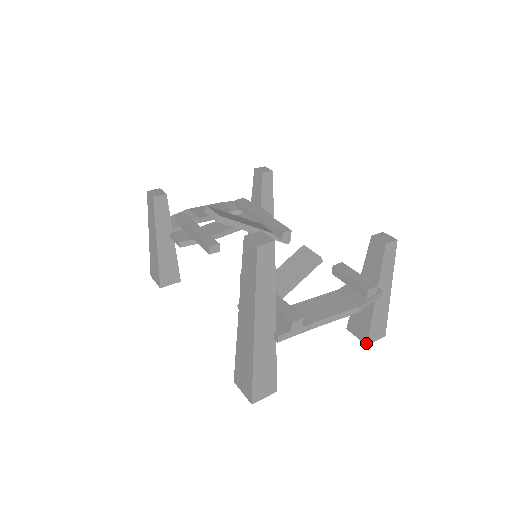
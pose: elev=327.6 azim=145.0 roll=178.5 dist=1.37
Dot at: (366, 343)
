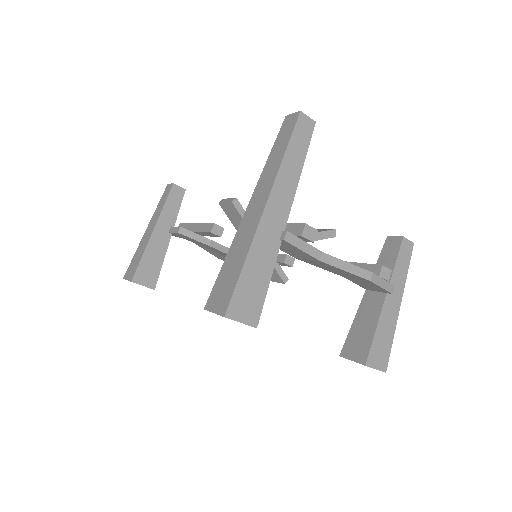
Dot at: (364, 362)
